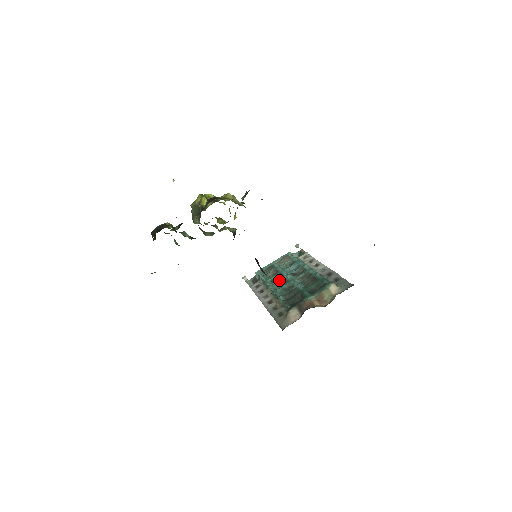
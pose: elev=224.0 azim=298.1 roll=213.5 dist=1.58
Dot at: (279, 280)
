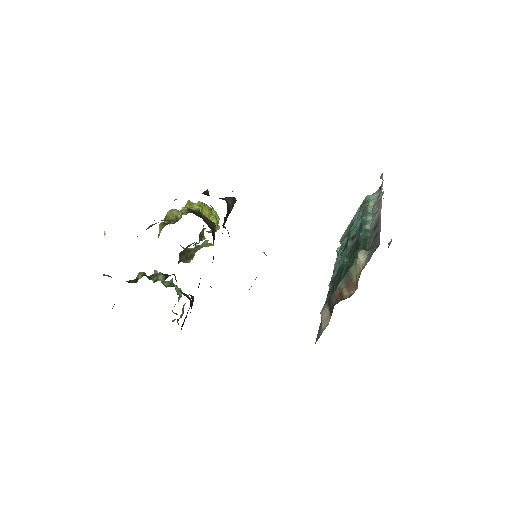
Dot at: occluded
